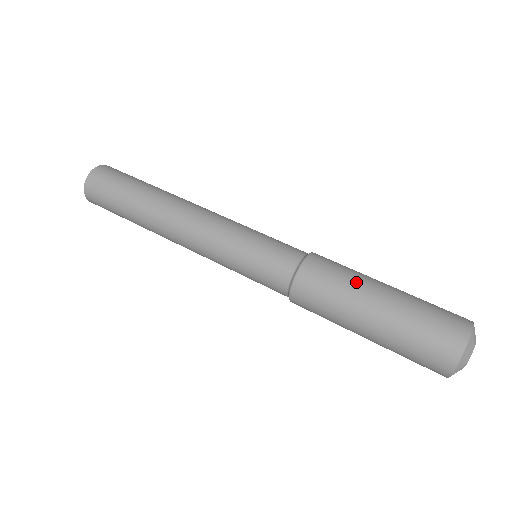
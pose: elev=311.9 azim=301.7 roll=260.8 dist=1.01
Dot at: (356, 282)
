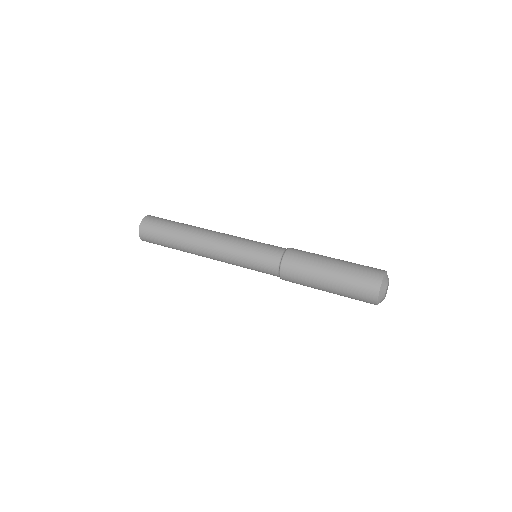
Dot at: (319, 256)
